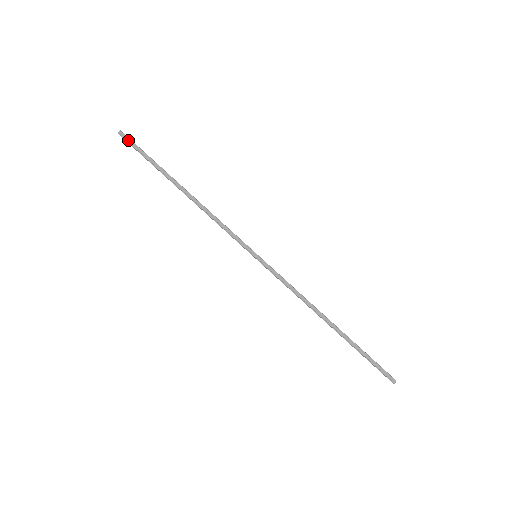
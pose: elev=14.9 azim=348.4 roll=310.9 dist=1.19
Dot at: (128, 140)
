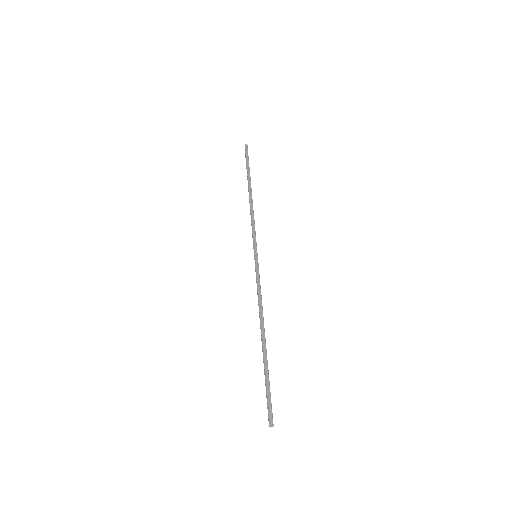
Dot at: (246, 151)
